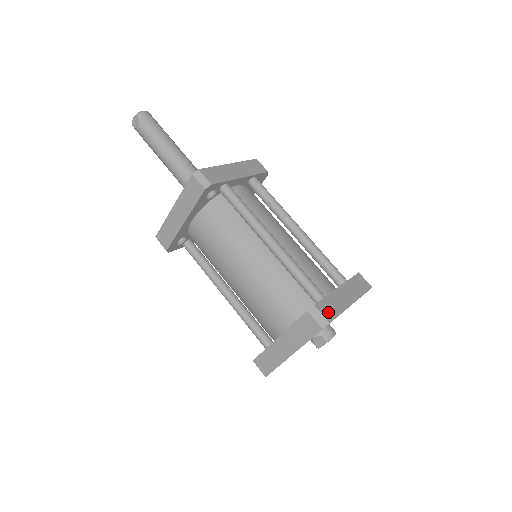
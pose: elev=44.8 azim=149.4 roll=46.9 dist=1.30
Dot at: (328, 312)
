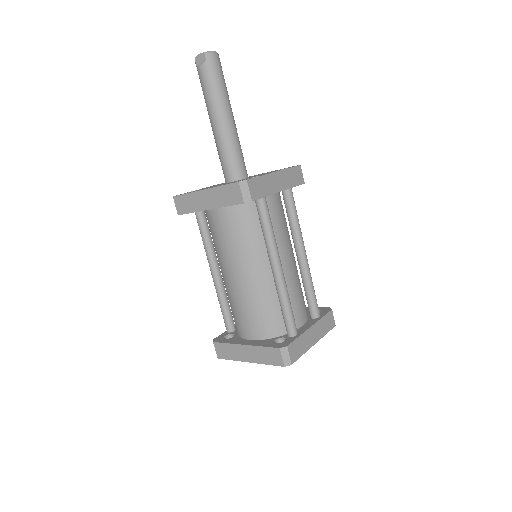
Dot at: (295, 353)
